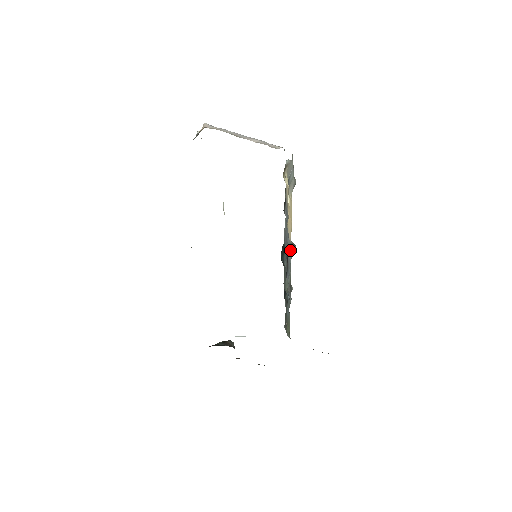
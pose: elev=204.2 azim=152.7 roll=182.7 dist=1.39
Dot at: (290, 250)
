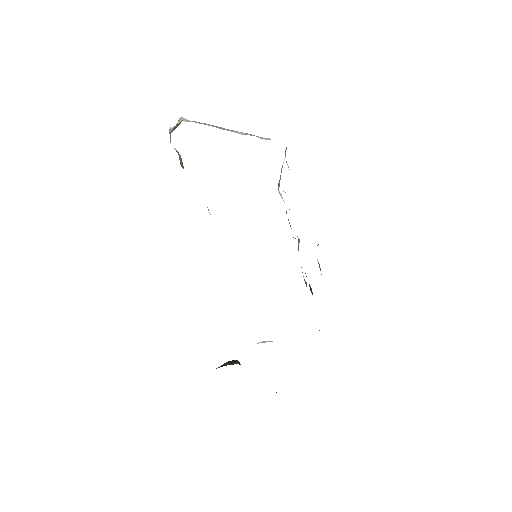
Dot at: (298, 242)
